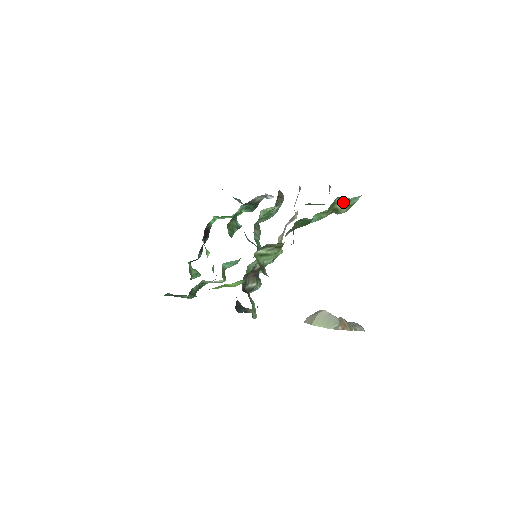
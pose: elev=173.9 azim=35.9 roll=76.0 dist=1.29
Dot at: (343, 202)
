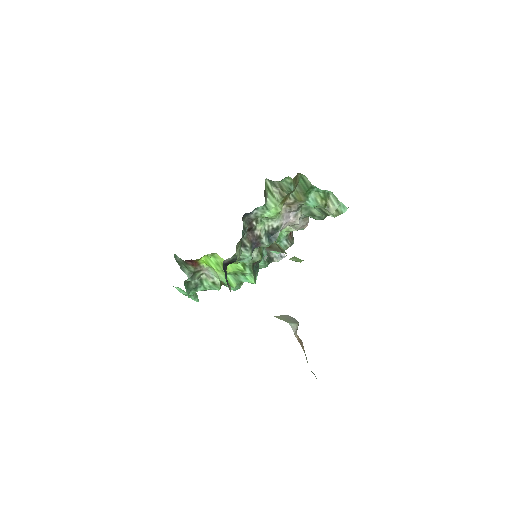
Dot at: (334, 202)
